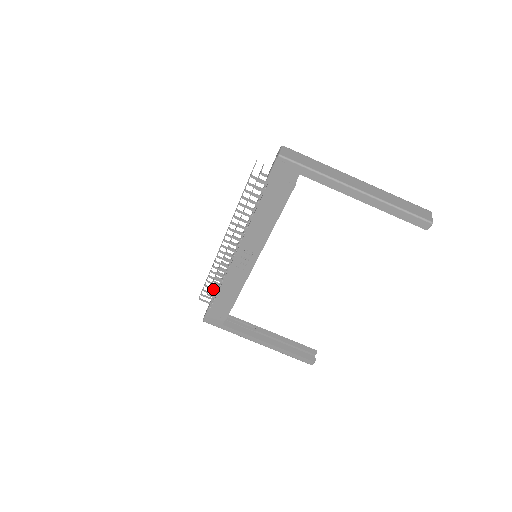
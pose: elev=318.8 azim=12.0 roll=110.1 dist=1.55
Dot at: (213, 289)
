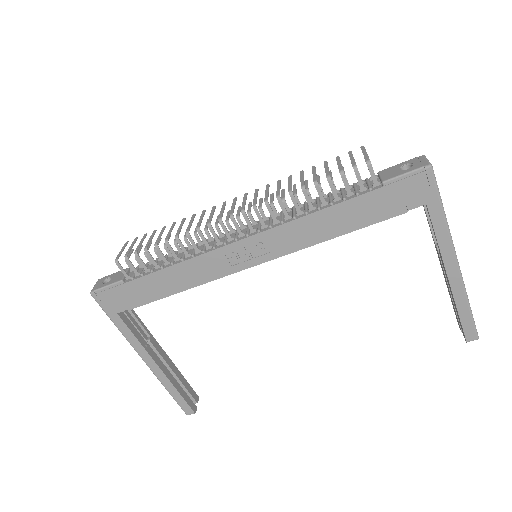
Dot at: (153, 261)
